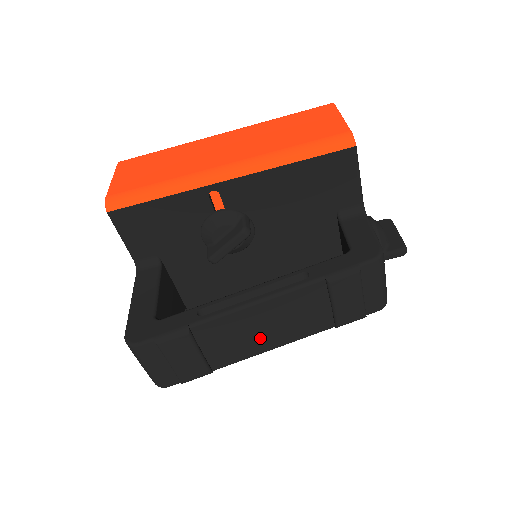
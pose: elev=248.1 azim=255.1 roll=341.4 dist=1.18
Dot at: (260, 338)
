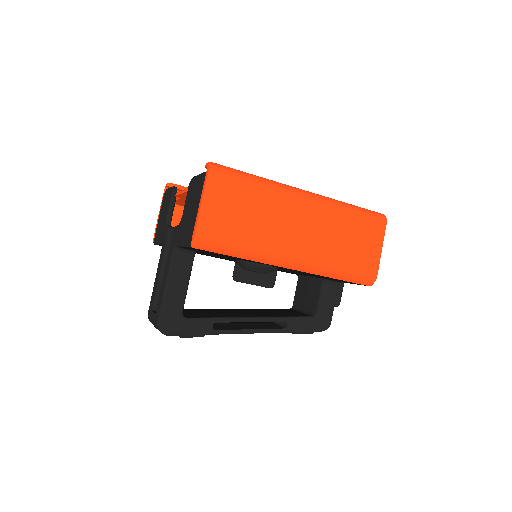
Dot at: occluded
